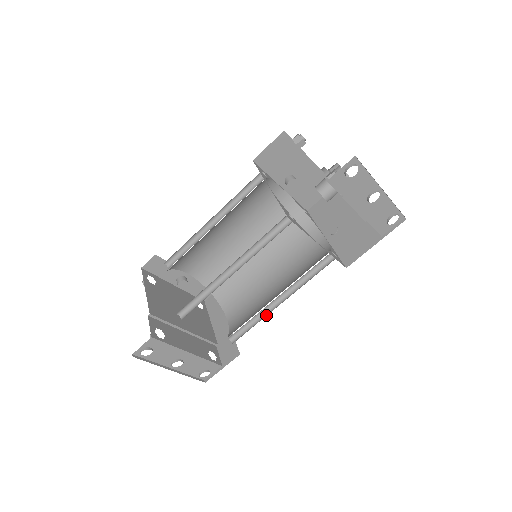
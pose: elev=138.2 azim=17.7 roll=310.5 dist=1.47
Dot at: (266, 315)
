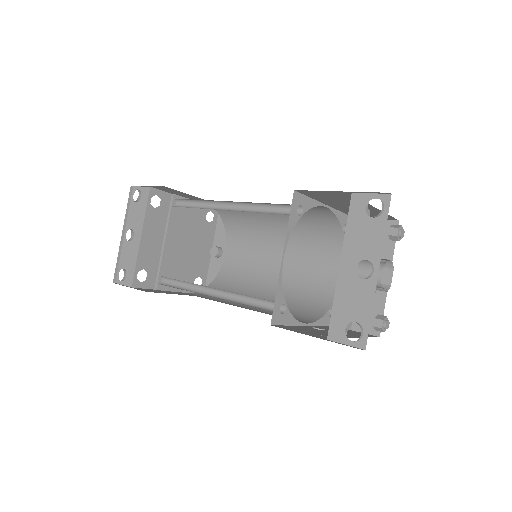
Dot at: (194, 291)
